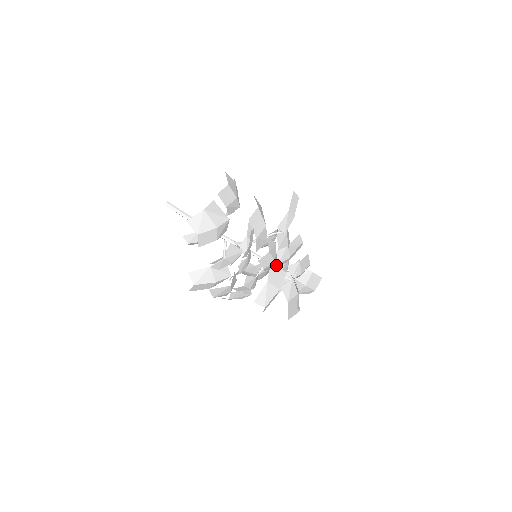
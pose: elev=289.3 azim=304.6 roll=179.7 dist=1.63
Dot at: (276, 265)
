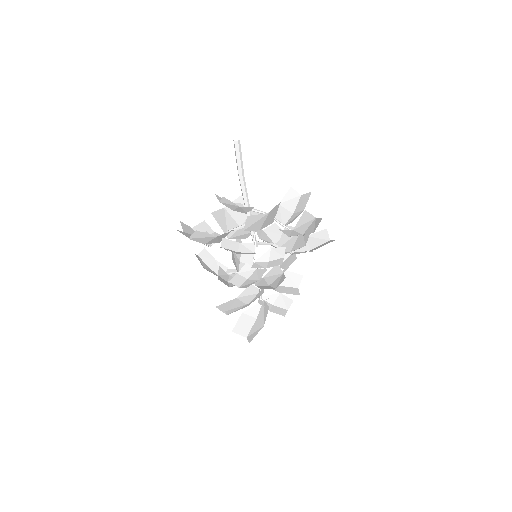
Dot at: occluded
